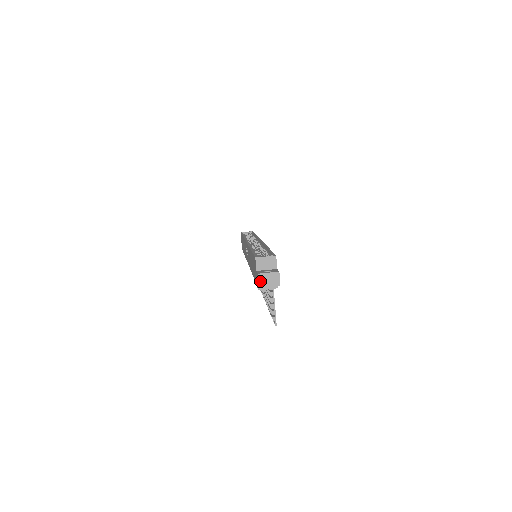
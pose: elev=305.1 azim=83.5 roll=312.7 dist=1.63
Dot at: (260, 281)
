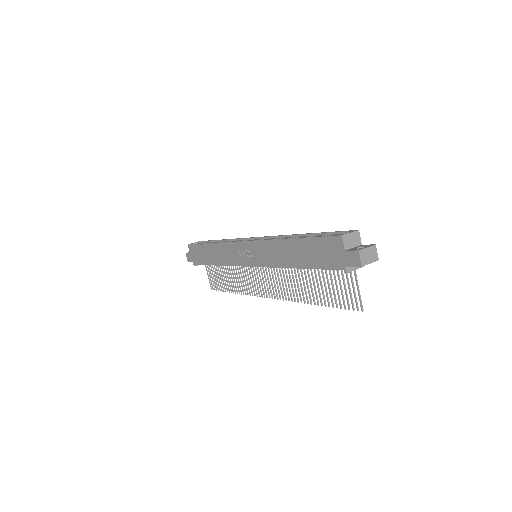
Dot at: (362, 258)
